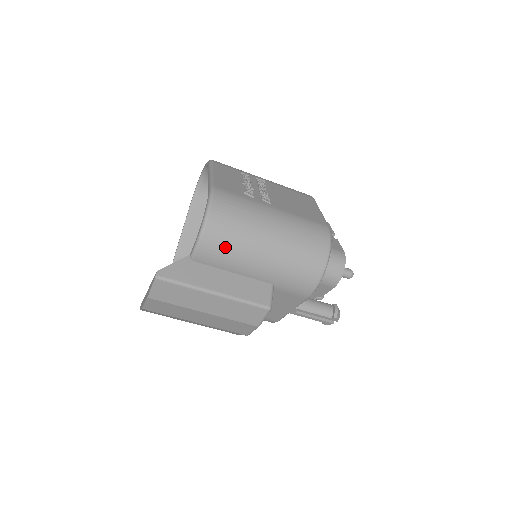
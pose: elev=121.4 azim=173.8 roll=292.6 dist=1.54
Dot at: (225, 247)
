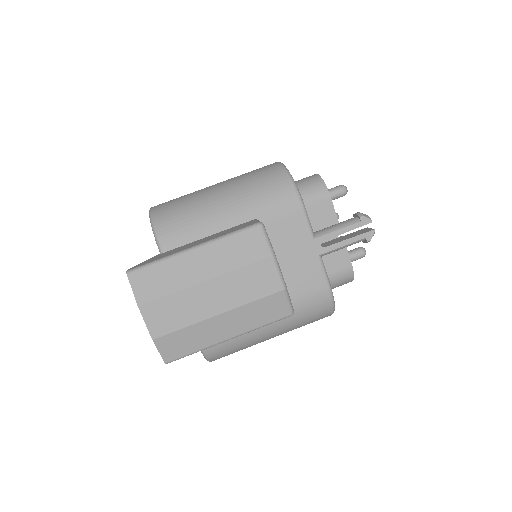
Dot at: (180, 218)
